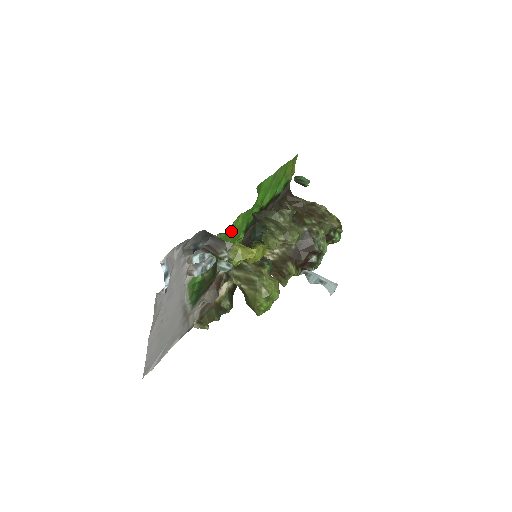
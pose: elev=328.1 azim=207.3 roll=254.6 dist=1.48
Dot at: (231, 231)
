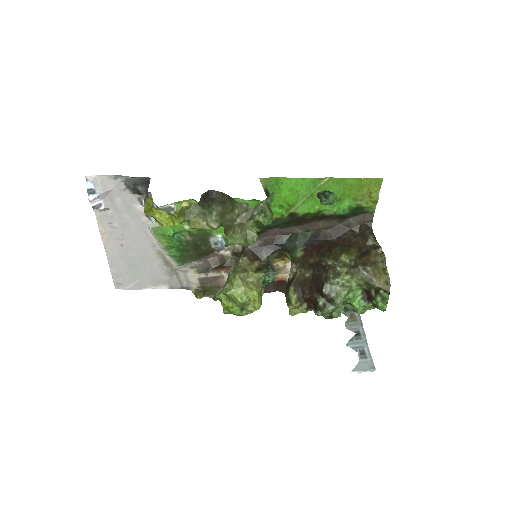
Dot at: occluded
